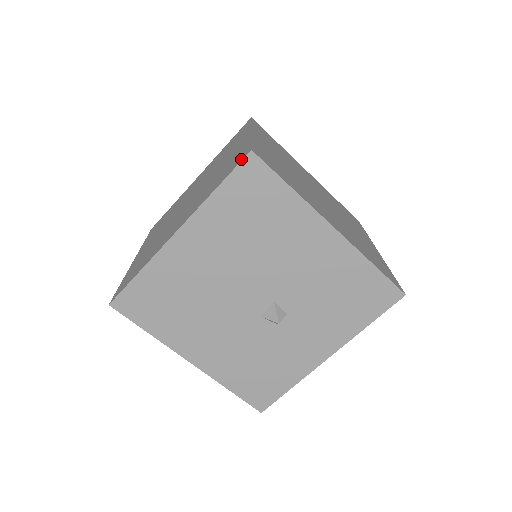
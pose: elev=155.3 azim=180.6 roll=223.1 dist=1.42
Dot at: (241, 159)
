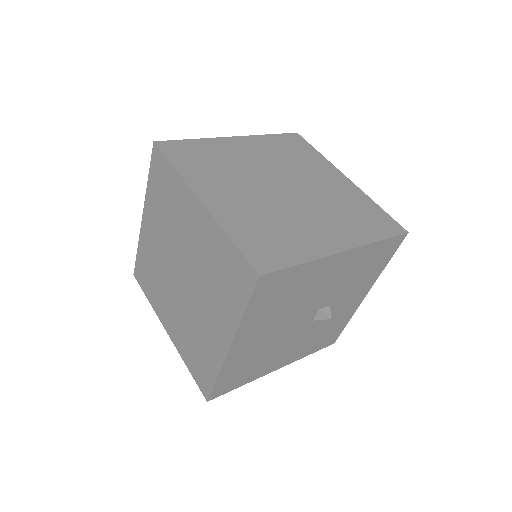
Dot at: (251, 282)
